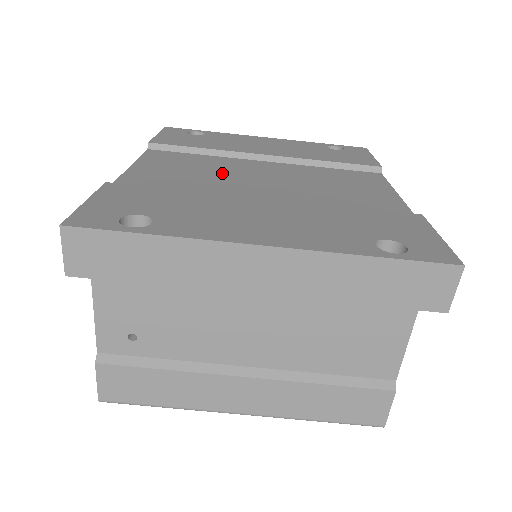
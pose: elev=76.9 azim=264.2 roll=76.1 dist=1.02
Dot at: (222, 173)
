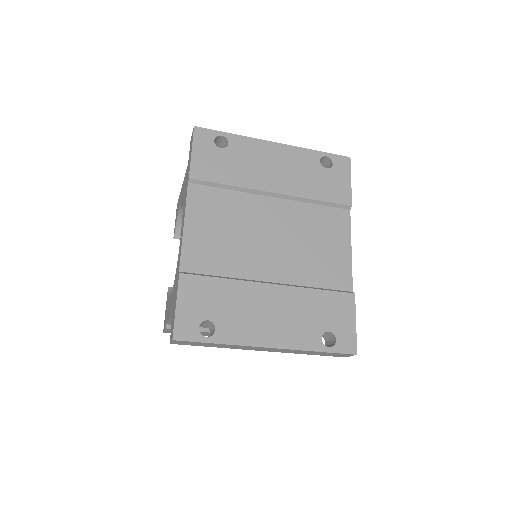
Dot at: (244, 230)
